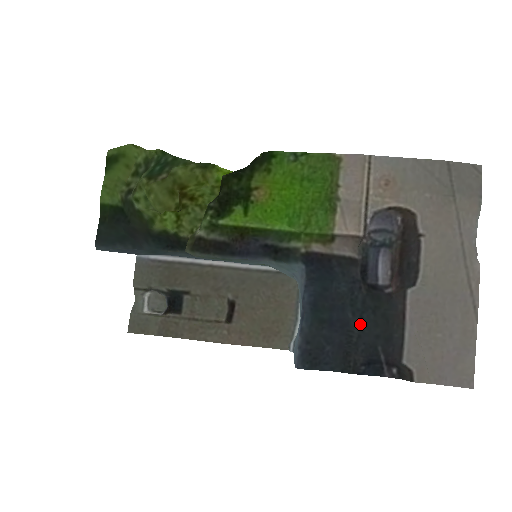
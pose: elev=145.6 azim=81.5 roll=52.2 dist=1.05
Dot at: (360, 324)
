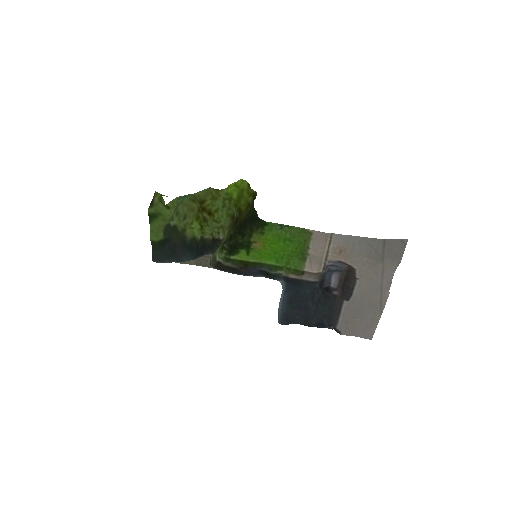
Dot at: (315, 309)
